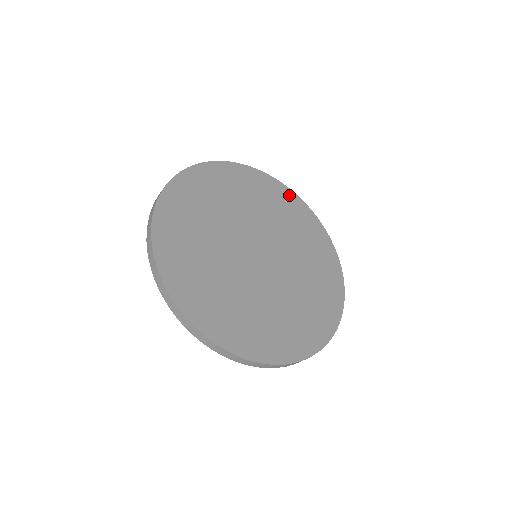
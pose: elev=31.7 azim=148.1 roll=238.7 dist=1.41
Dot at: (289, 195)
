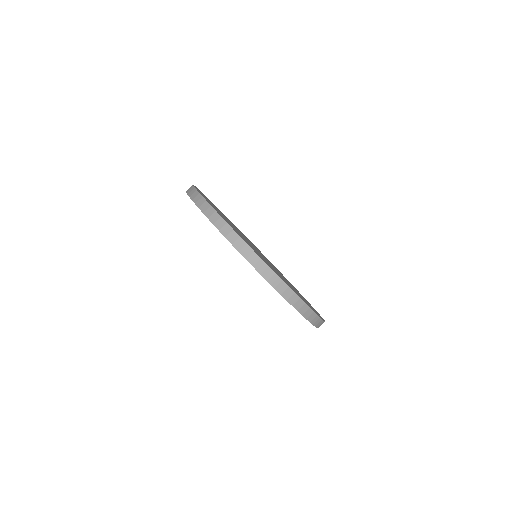
Dot at: occluded
